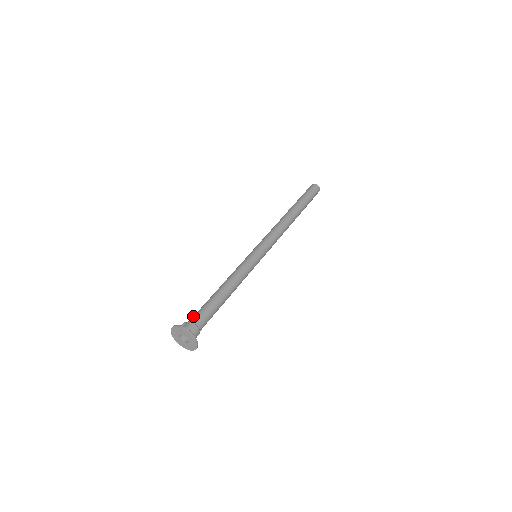
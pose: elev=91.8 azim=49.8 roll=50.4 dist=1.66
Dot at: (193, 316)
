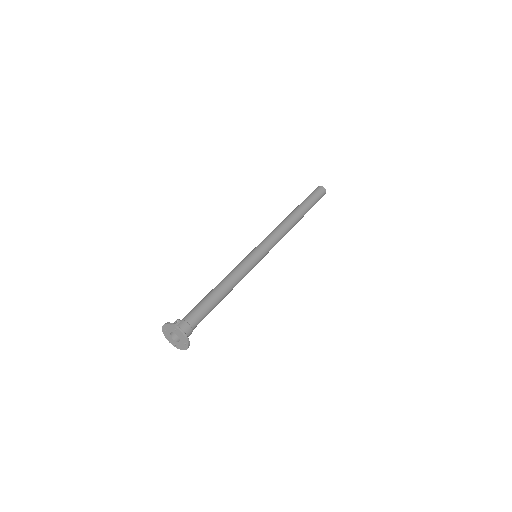
Dot at: (188, 314)
